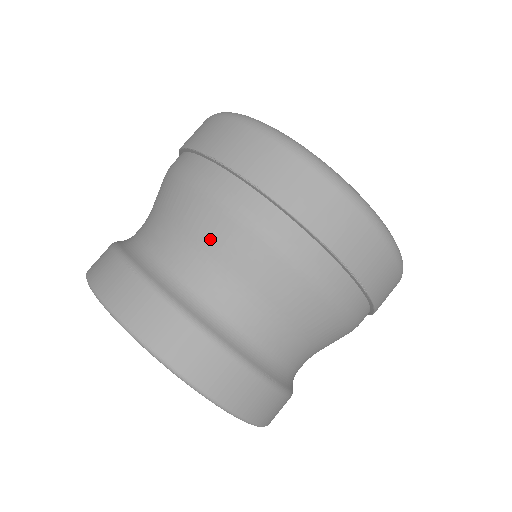
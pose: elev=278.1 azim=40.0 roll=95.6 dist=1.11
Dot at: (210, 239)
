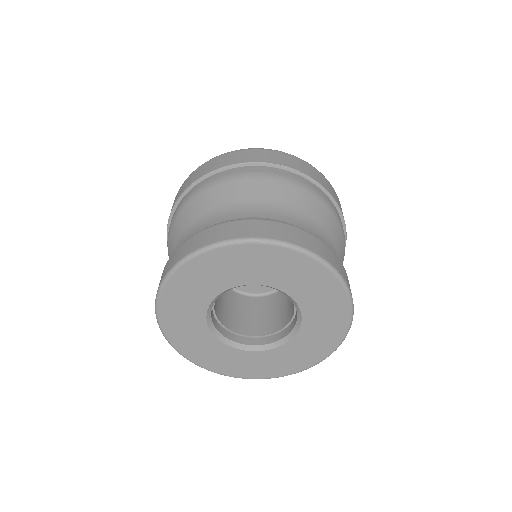
Dot at: (200, 210)
